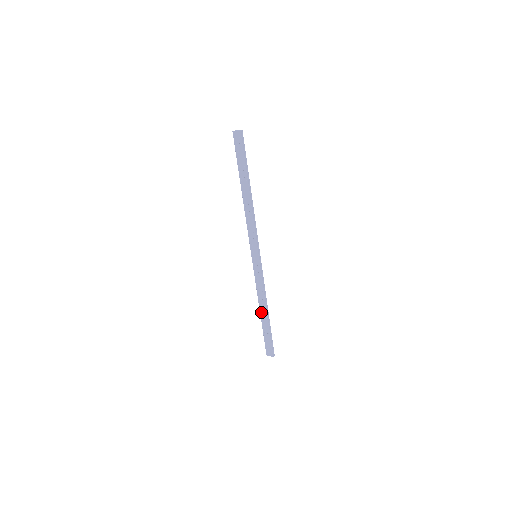
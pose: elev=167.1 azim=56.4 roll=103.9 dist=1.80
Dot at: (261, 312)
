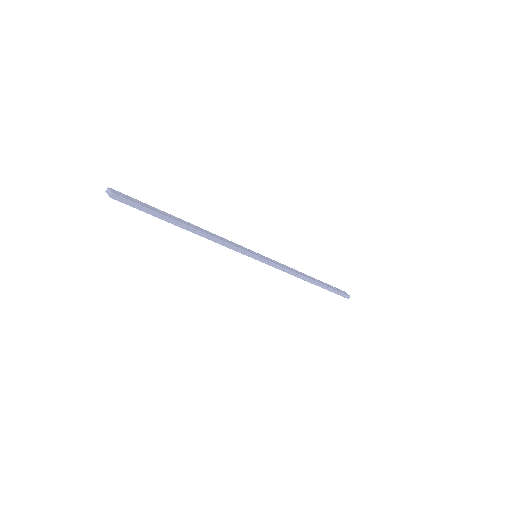
Dot at: occluded
